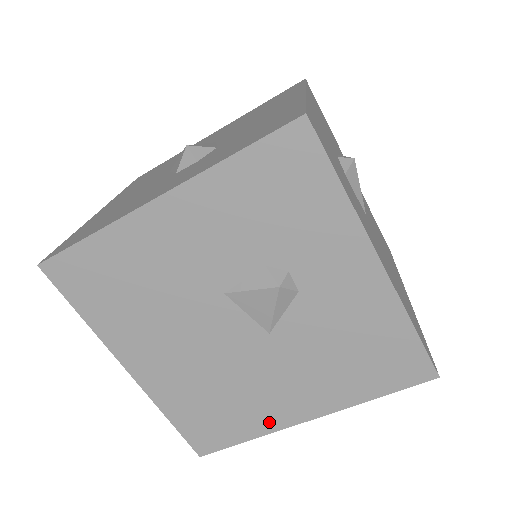
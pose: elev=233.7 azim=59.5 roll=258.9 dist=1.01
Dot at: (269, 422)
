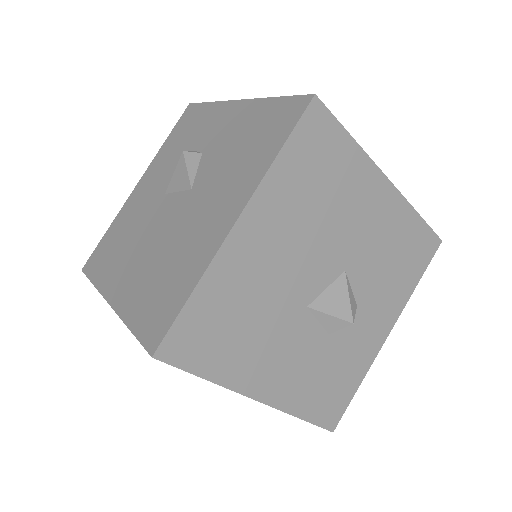
Dot at: (205, 255)
